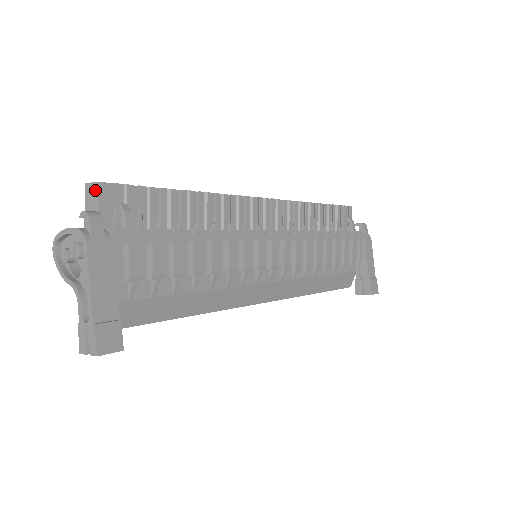
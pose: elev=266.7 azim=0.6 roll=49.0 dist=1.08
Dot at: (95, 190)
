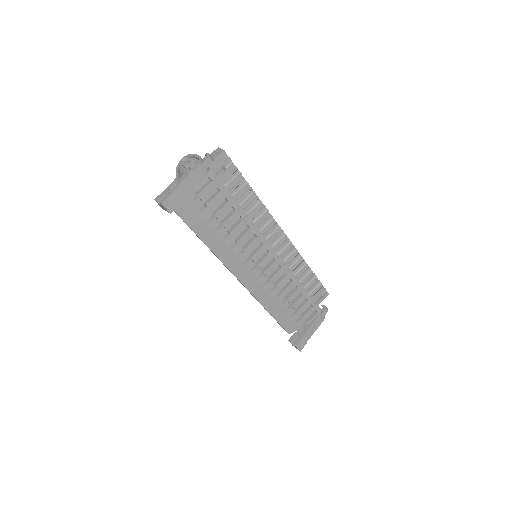
Dot at: (220, 152)
